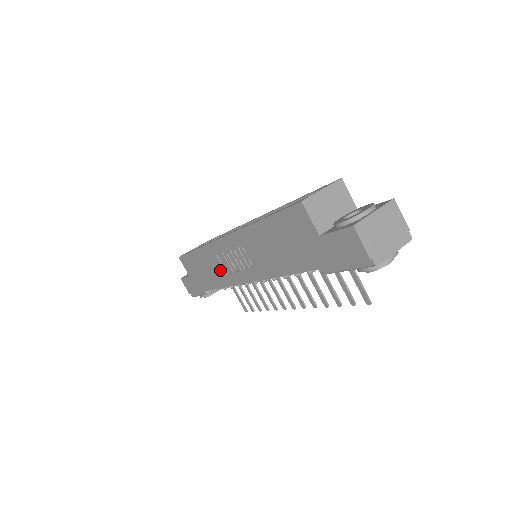
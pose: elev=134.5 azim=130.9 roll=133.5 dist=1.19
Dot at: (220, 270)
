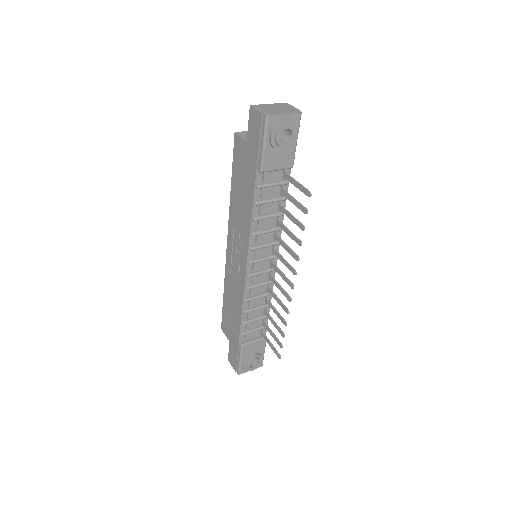
Dot at: (235, 288)
